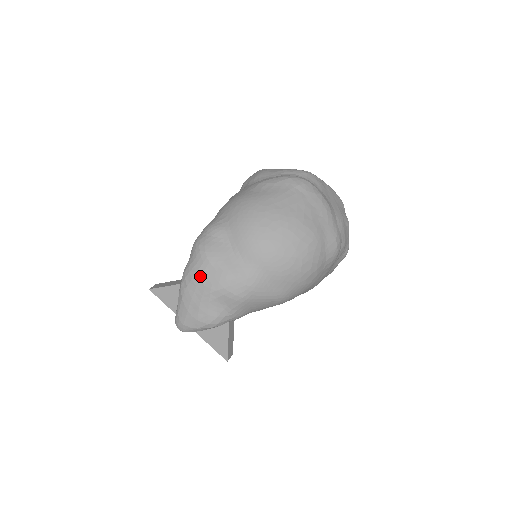
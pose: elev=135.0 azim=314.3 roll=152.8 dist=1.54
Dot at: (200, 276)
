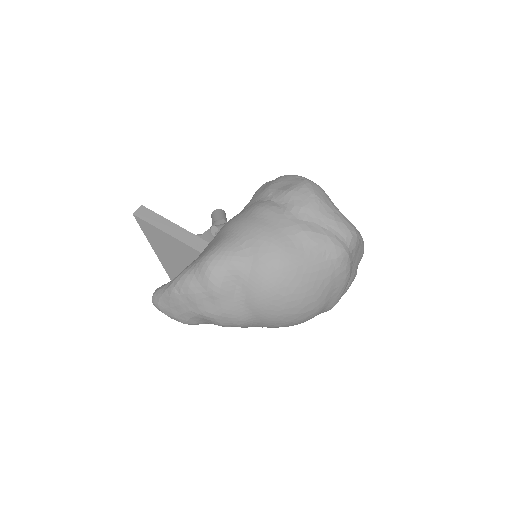
Dot at: (198, 299)
